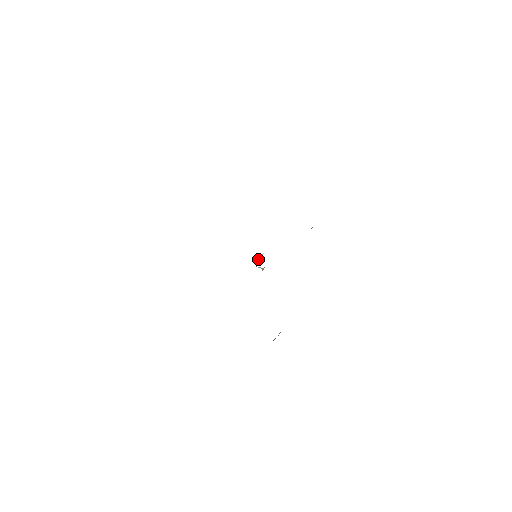
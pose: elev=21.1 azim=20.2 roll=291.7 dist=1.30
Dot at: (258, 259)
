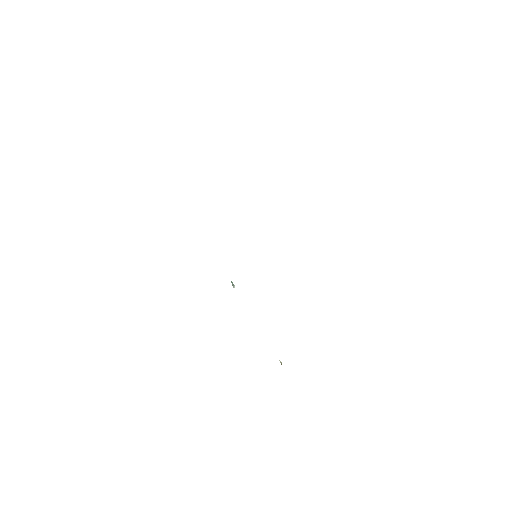
Dot at: occluded
